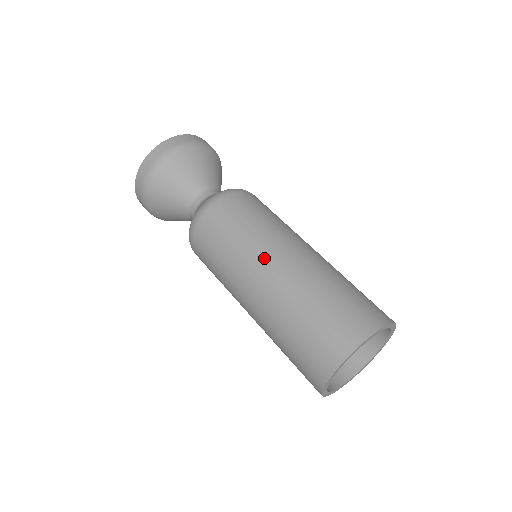
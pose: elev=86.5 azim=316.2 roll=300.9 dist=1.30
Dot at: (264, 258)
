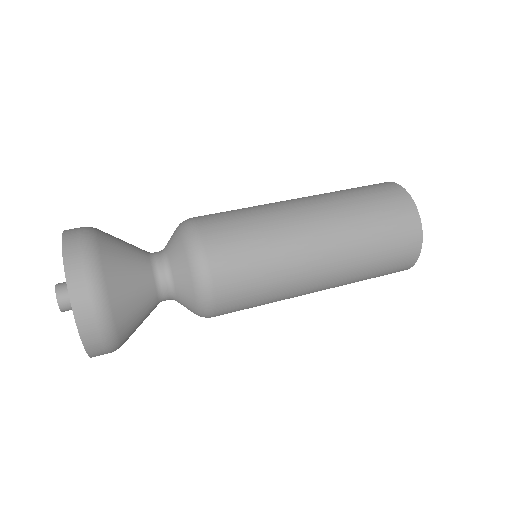
Dot at: (308, 280)
